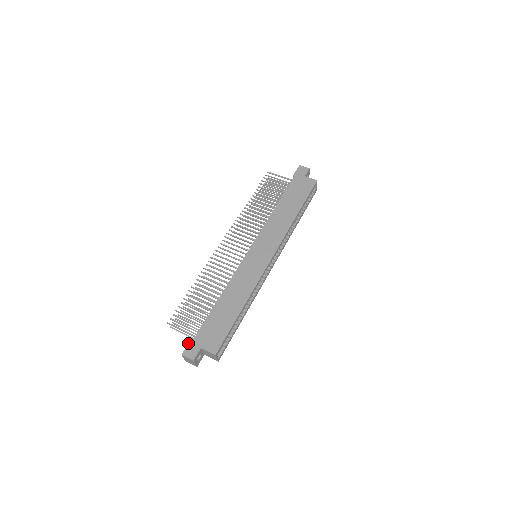
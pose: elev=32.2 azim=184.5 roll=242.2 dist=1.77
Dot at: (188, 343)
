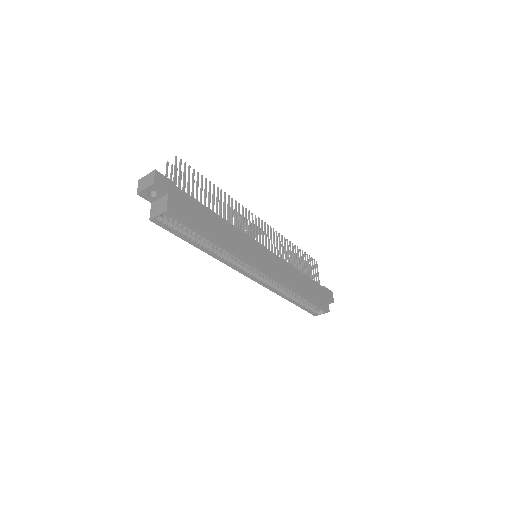
Dot at: (168, 178)
